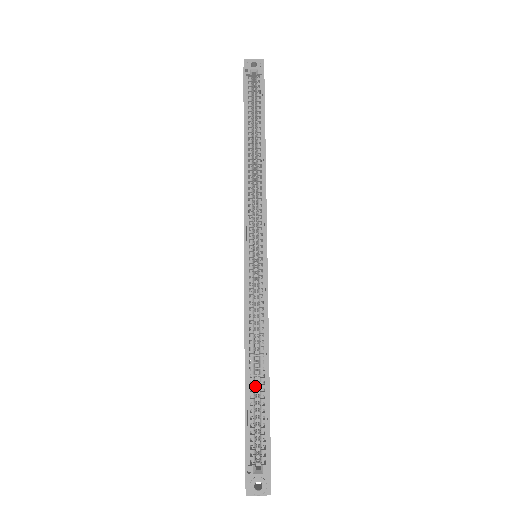
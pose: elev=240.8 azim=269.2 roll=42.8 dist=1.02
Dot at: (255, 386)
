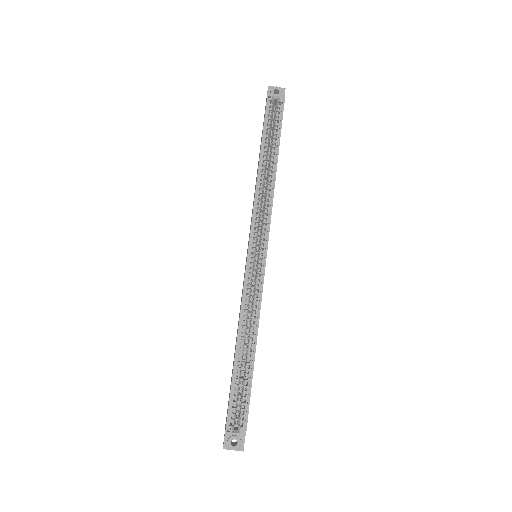
Dot at: occluded
